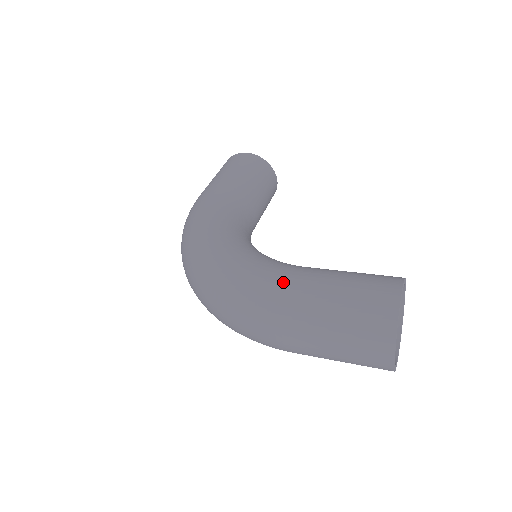
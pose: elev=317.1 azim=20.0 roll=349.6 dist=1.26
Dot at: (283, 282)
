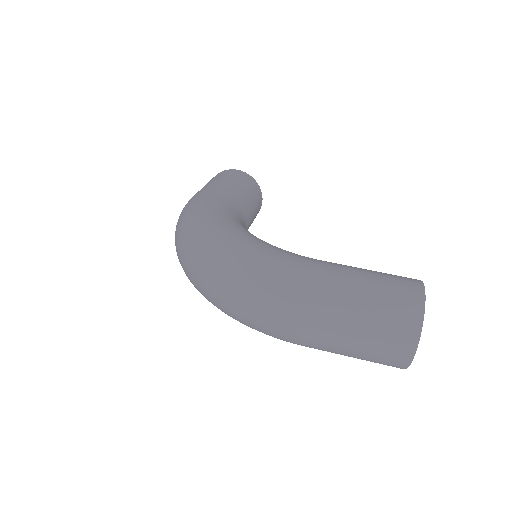
Dot at: (309, 267)
